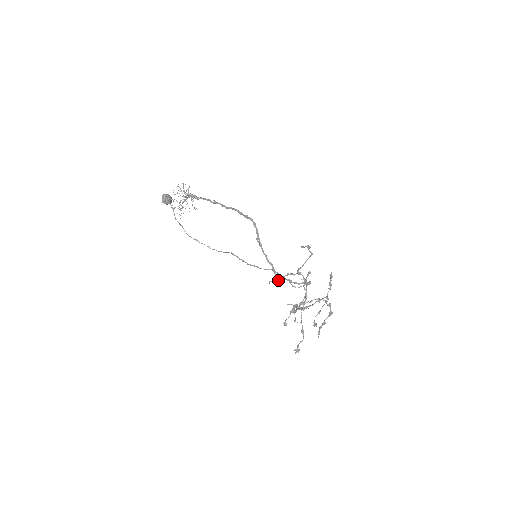
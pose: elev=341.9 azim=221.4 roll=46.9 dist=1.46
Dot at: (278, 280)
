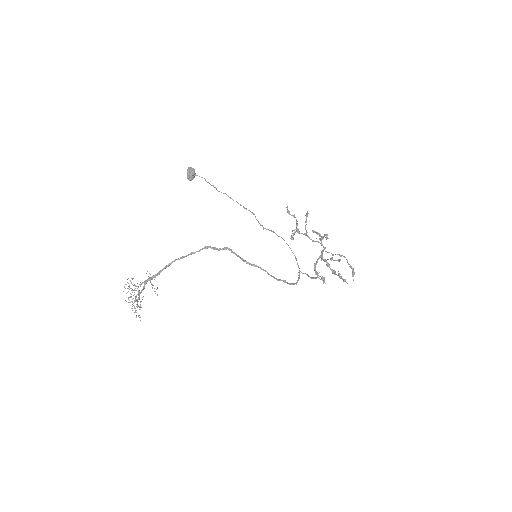
Dot at: (293, 237)
